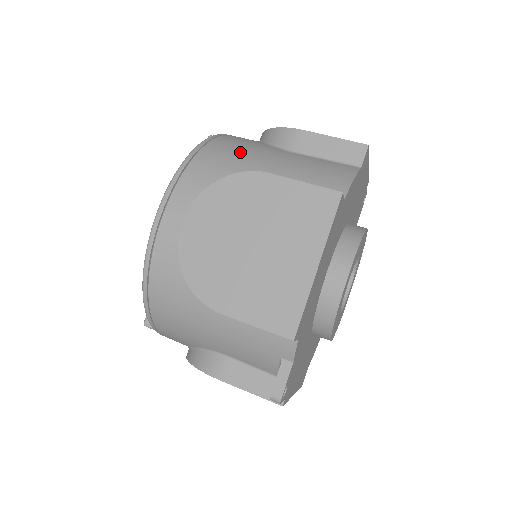
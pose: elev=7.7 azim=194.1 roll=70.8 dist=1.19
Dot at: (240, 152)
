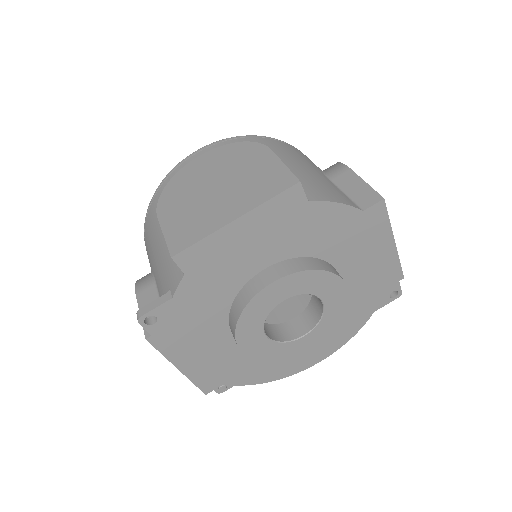
Dot at: (288, 152)
